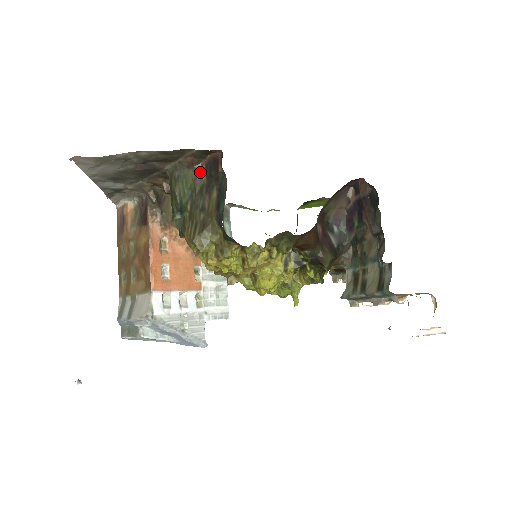
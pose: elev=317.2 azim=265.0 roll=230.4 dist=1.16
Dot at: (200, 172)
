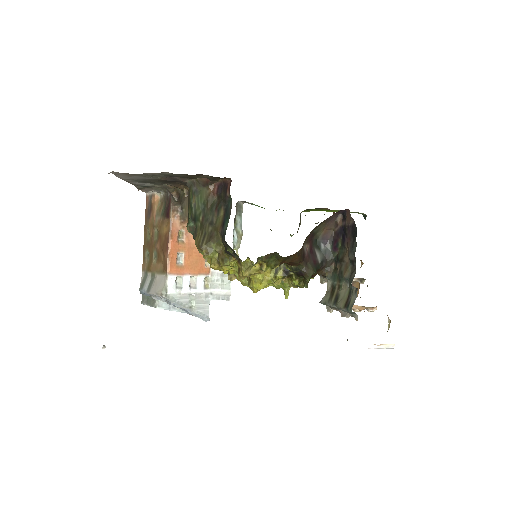
Dot at: (213, 191)
